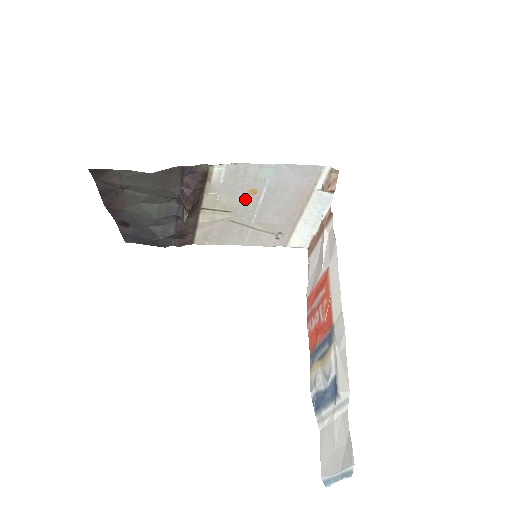
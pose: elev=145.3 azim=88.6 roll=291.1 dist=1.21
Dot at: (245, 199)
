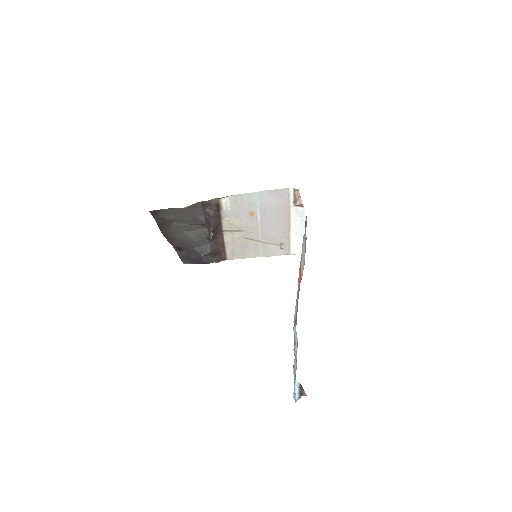
Dot at: (248, 220)
